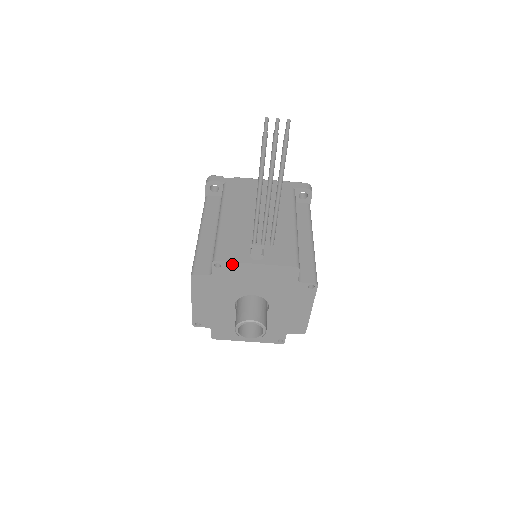
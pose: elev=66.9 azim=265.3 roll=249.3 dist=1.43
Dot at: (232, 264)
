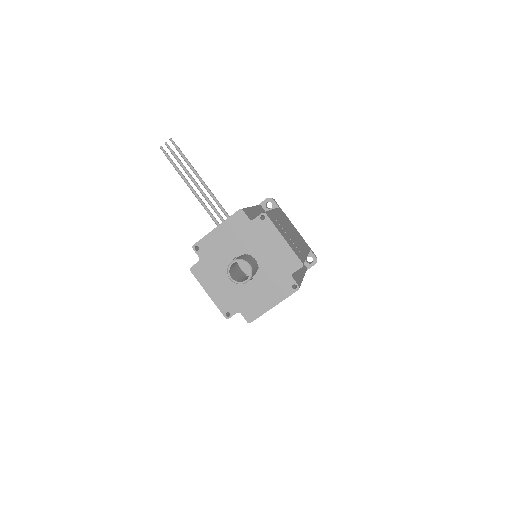
Dot at: (203, 240)
